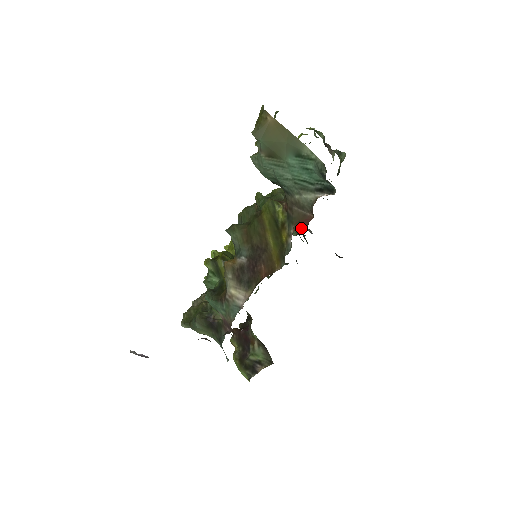
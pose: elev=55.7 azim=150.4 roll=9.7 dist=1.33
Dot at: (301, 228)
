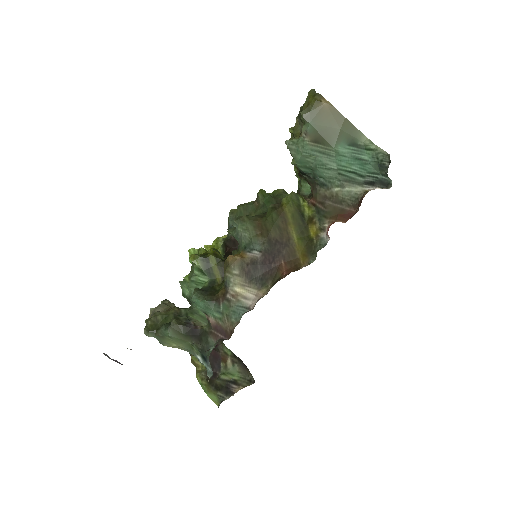
Dot at: (343, 221)
